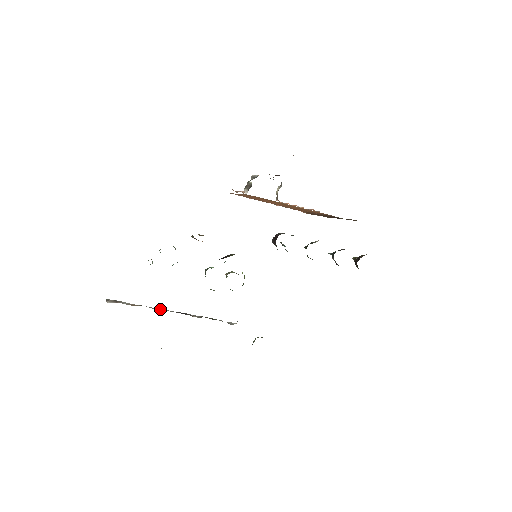
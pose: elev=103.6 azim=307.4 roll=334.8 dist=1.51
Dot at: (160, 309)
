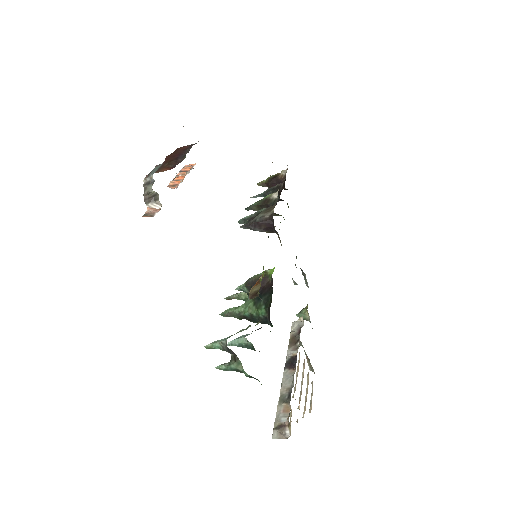
Dot at: (286, 384)
